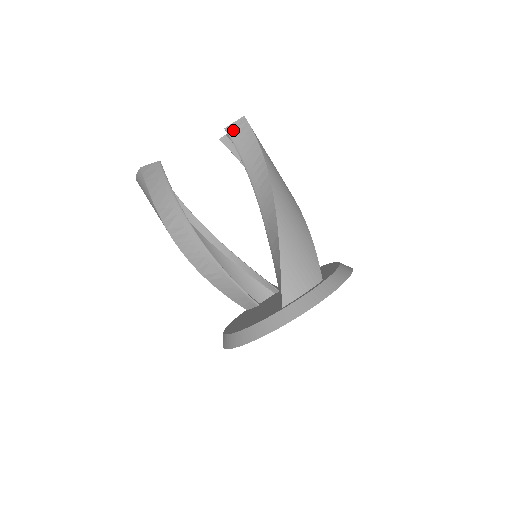
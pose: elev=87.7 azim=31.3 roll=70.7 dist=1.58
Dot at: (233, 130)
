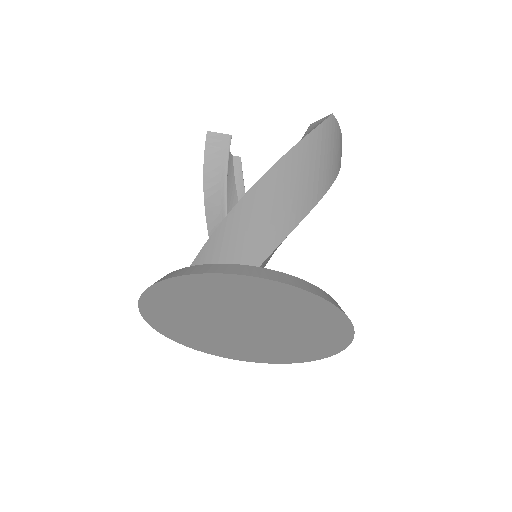
Dot at: (313, 125)
